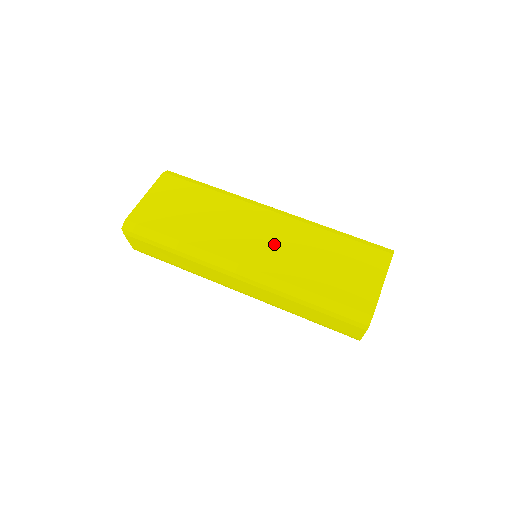
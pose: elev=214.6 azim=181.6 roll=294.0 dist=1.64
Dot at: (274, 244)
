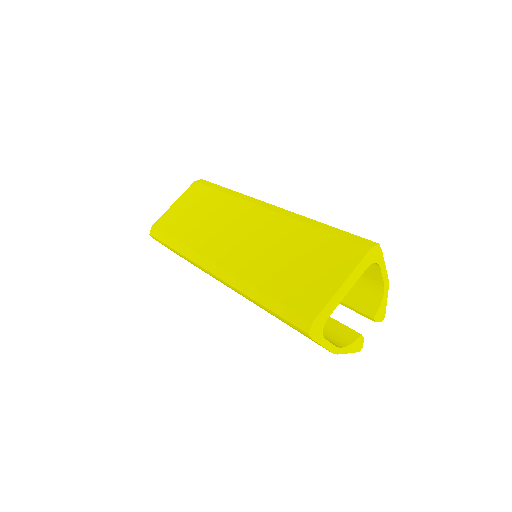
Dot at: (251, 242)
